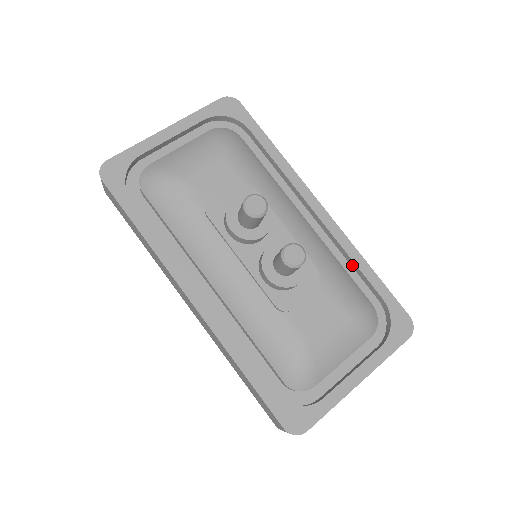
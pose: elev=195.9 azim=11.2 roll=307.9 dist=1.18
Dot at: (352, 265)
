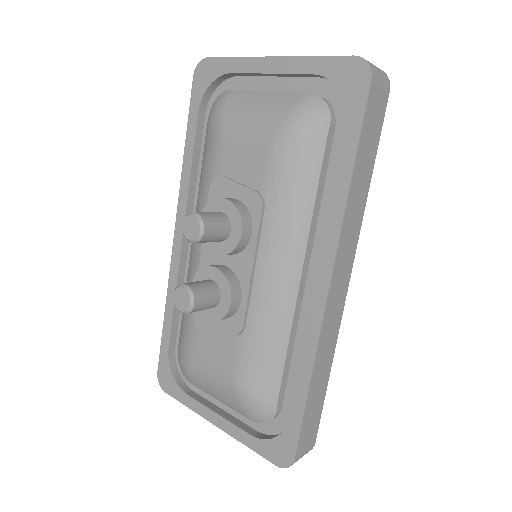
Dot at: occluded
